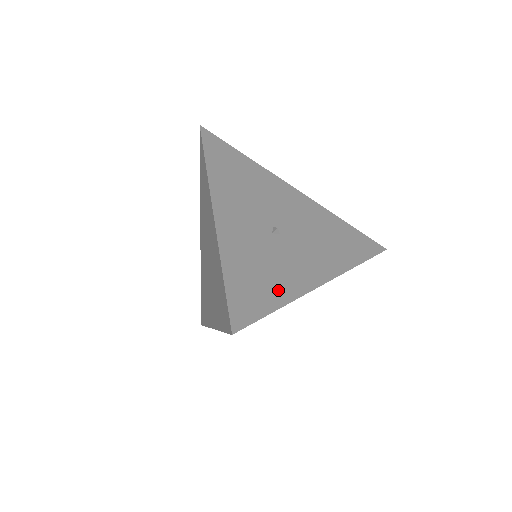
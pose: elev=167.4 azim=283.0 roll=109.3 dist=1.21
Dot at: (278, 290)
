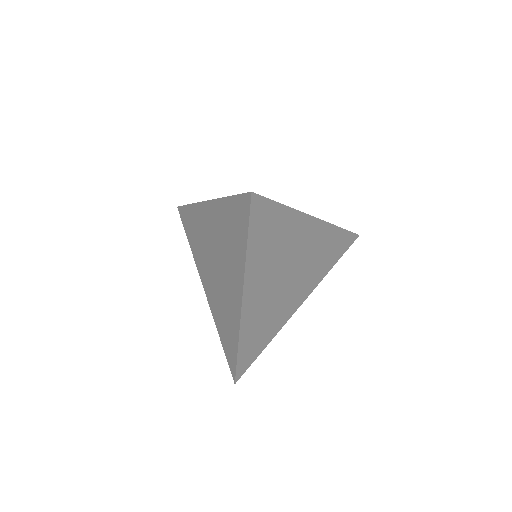
Dot at: occluded
